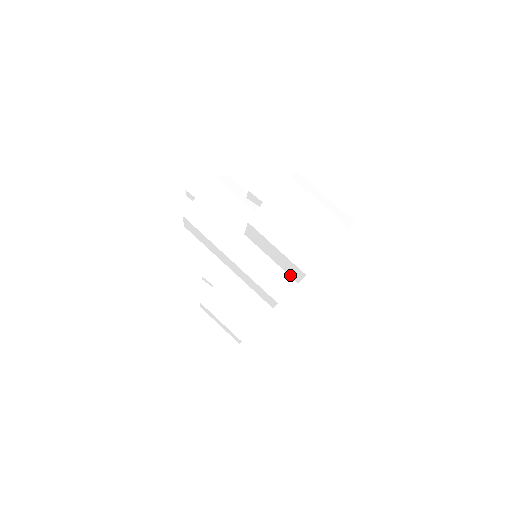
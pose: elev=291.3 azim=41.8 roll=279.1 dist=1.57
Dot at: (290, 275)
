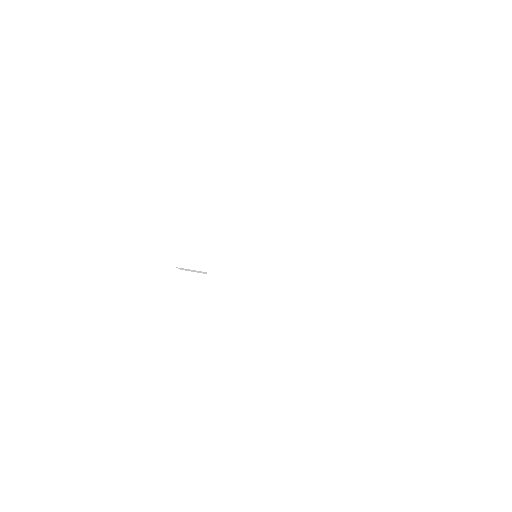
Dot at: occluded
